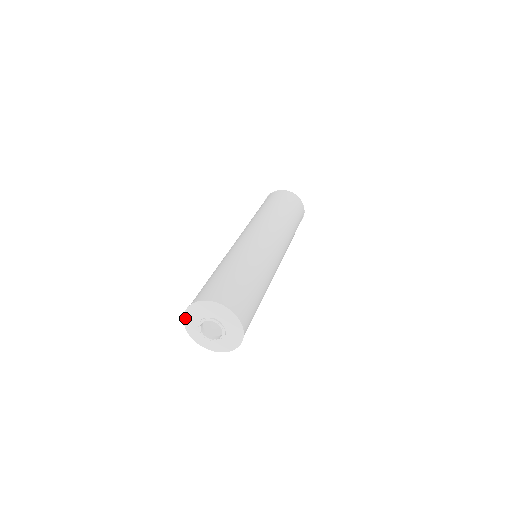
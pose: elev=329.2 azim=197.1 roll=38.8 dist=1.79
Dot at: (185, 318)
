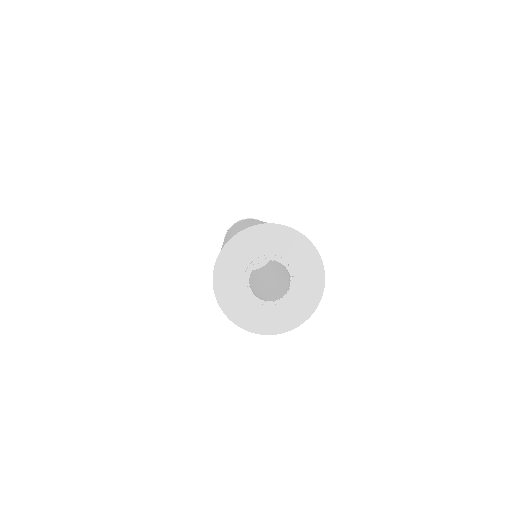
Dot at: (235, 239)
